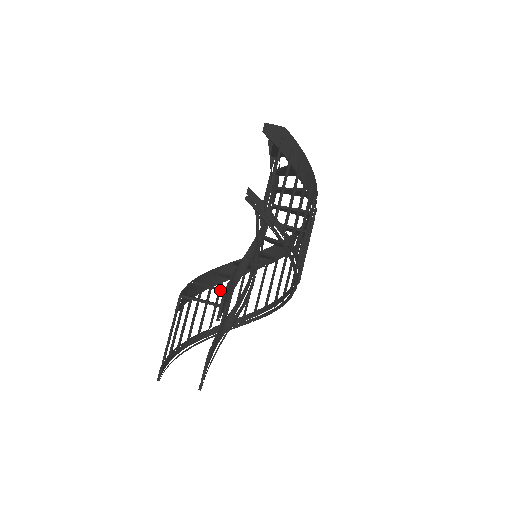
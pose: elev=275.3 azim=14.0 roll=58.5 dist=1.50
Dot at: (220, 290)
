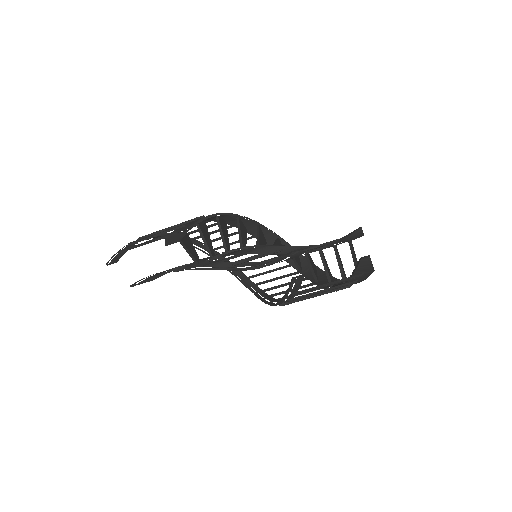
Dot at: (209, 252)
